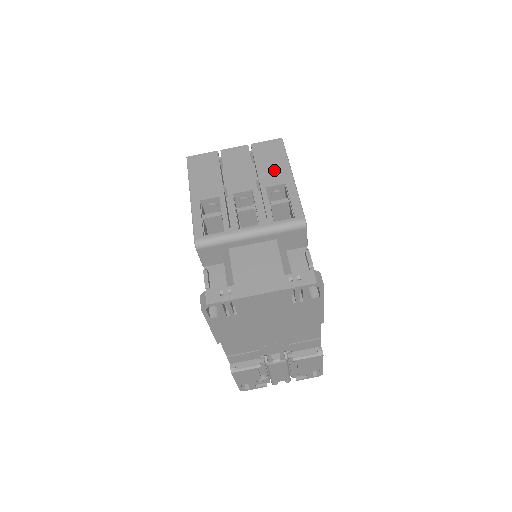
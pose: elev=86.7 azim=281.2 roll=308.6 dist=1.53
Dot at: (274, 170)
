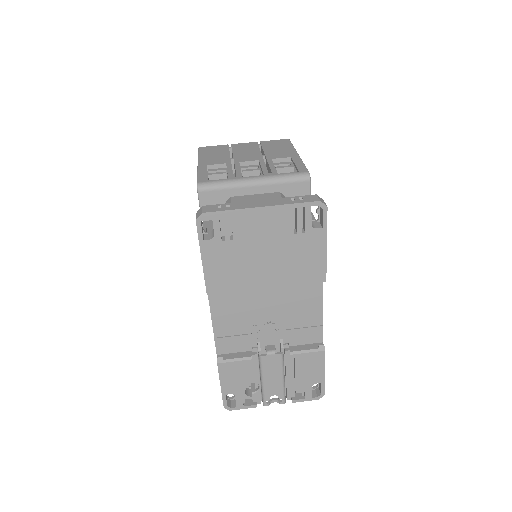
Dot at: (280, 151)
